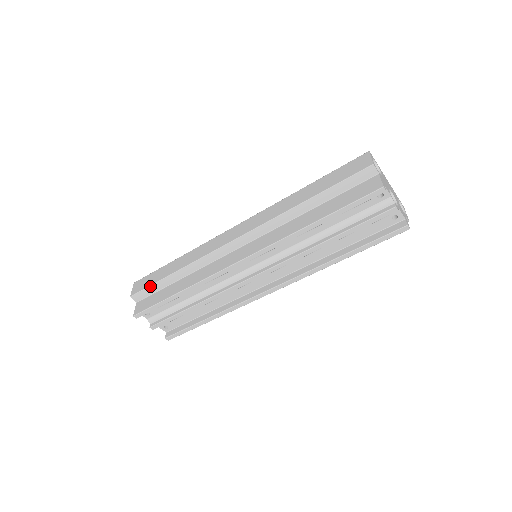
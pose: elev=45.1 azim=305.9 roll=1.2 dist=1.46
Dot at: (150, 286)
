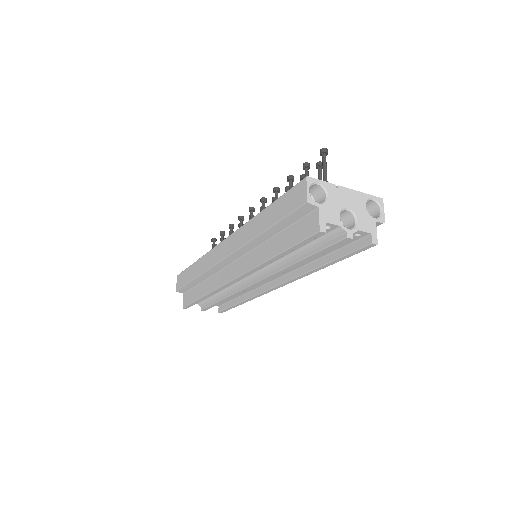
Dot at: (184, 286)
